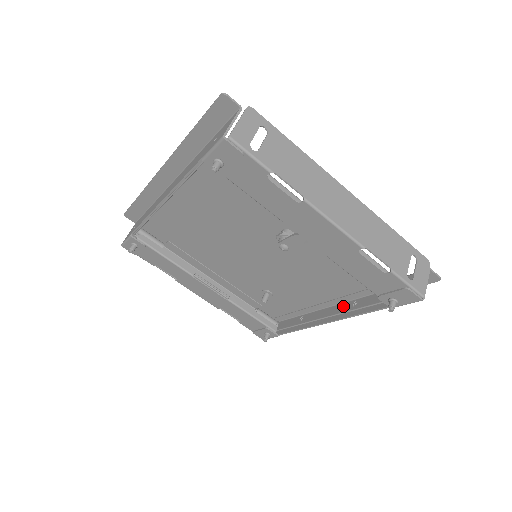
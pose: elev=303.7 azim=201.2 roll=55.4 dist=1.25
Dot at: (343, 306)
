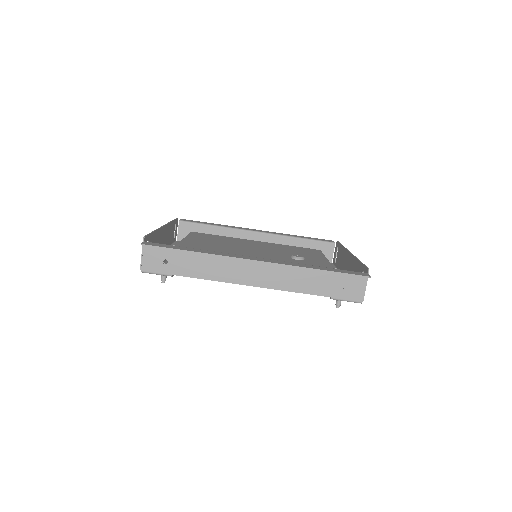
Dot at: occluded
